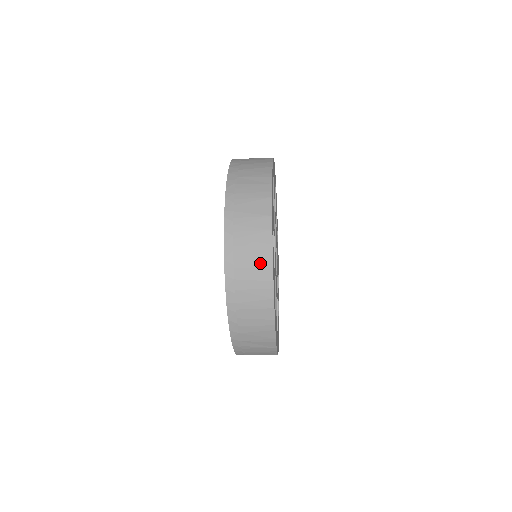
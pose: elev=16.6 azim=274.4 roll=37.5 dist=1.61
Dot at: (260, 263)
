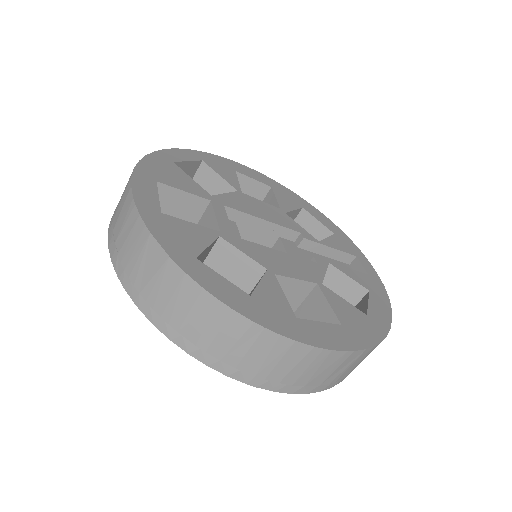
Dot at: (218, 320)
